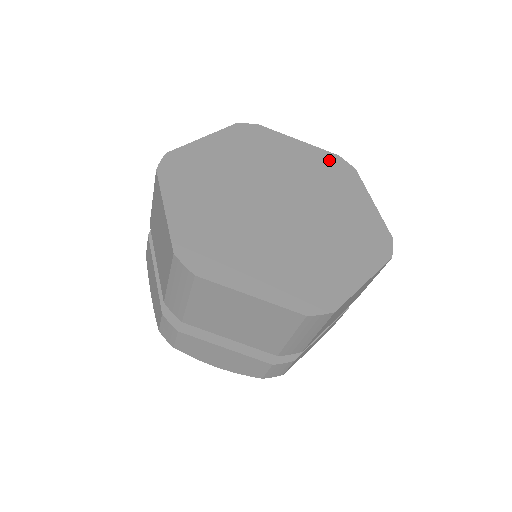
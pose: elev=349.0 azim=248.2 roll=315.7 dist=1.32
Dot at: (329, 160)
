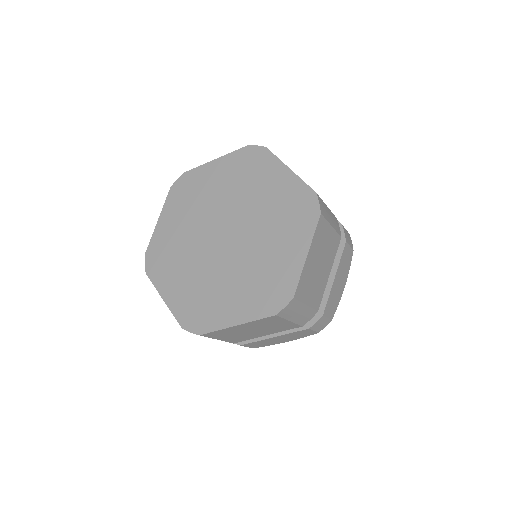
Dot at: (301, 197)
